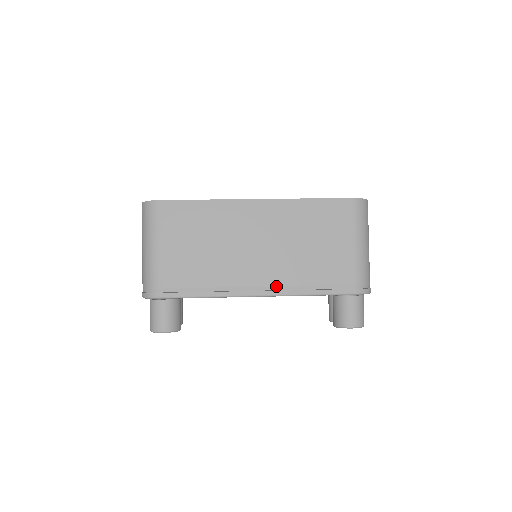
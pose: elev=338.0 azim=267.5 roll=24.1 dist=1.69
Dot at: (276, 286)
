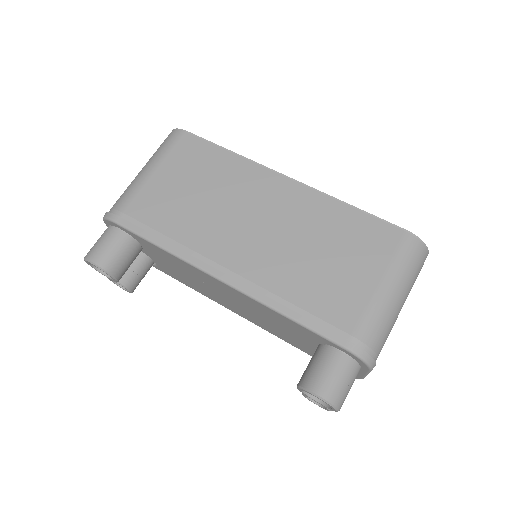
Dot at: (249, 280)
